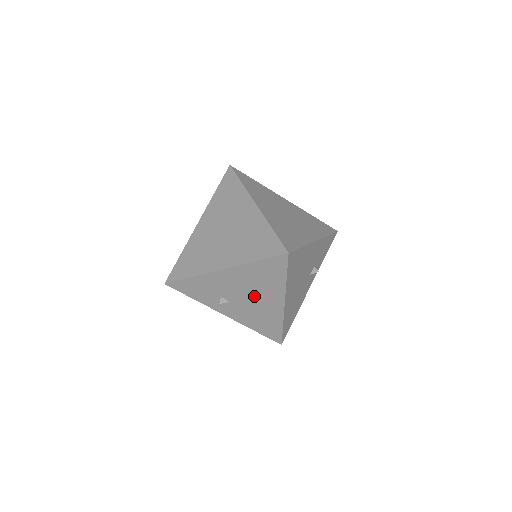
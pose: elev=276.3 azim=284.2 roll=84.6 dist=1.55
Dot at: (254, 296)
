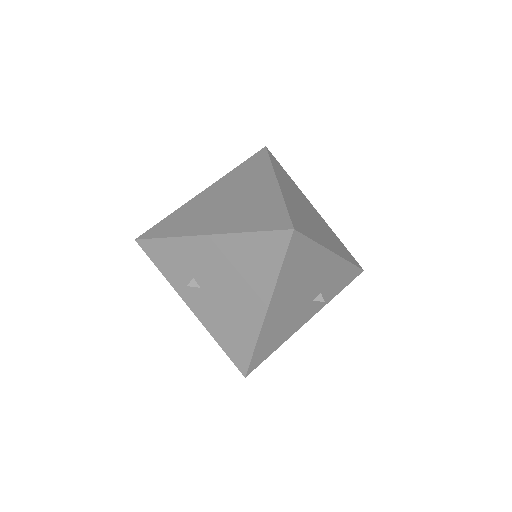
Dot at: (233, 288)
